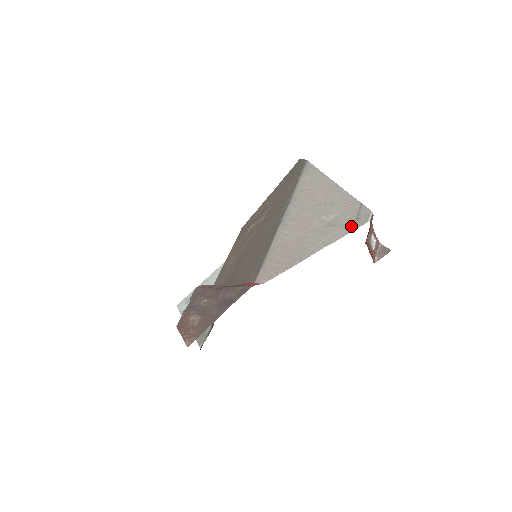
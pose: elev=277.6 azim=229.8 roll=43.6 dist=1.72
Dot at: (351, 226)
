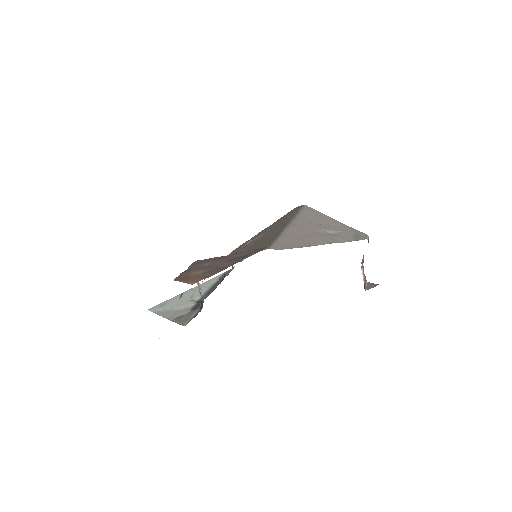
Dot at: (353, 238)
